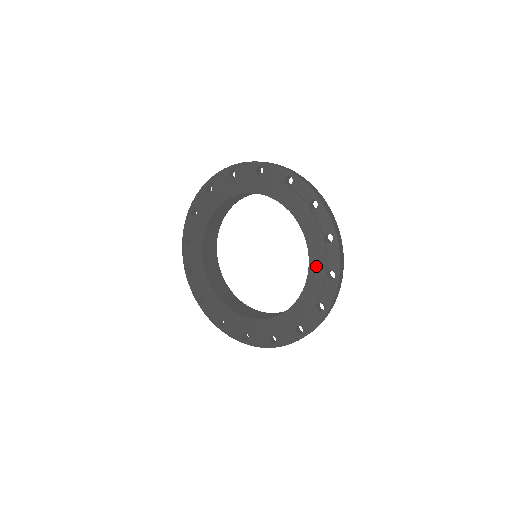
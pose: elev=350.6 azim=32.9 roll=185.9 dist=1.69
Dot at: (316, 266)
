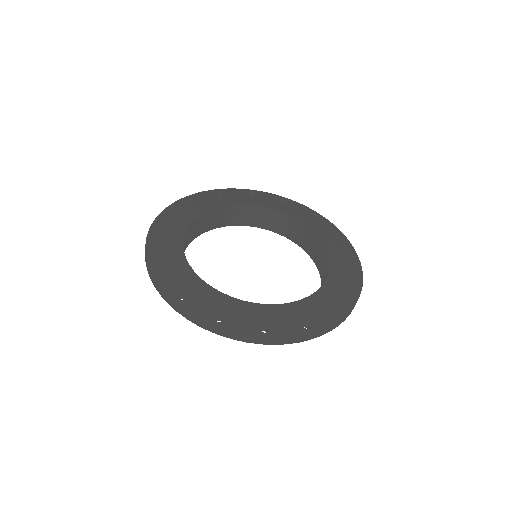
Dot at: (322, 233)
